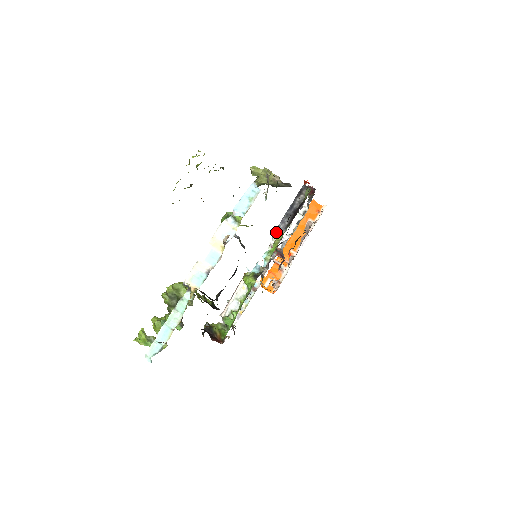
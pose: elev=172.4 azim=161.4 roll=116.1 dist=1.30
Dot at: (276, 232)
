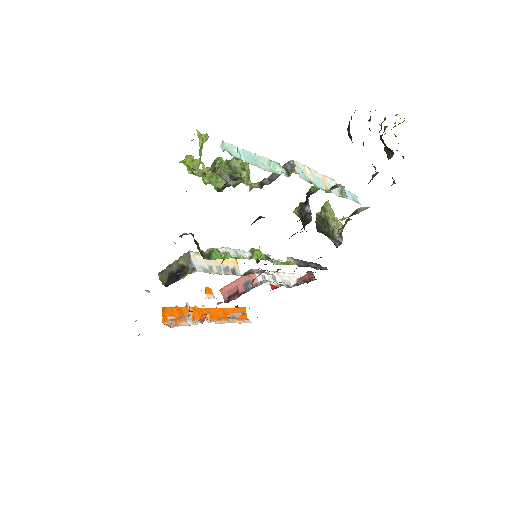
Dot at: (292, 259)
